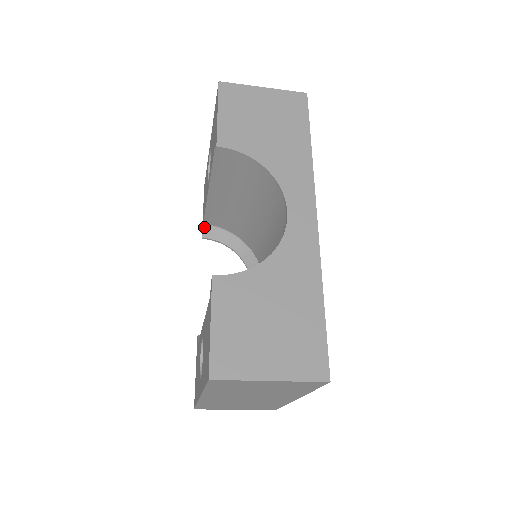
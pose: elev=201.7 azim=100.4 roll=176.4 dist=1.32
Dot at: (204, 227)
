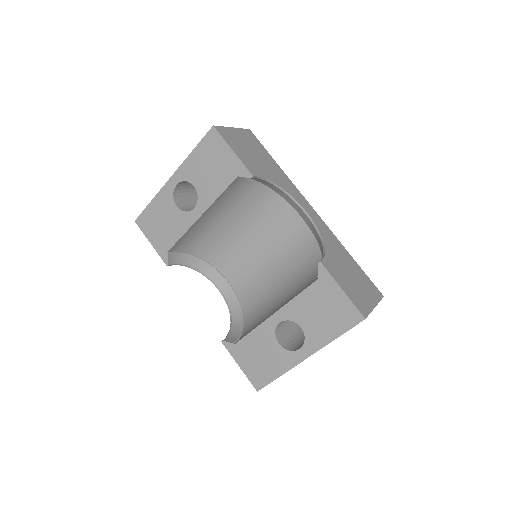
Dot at: (169, 255)
